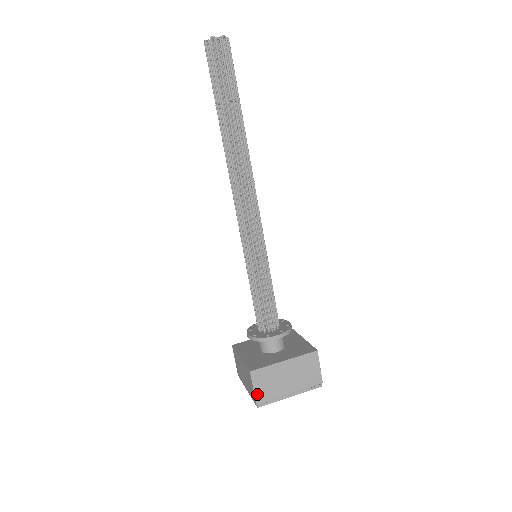
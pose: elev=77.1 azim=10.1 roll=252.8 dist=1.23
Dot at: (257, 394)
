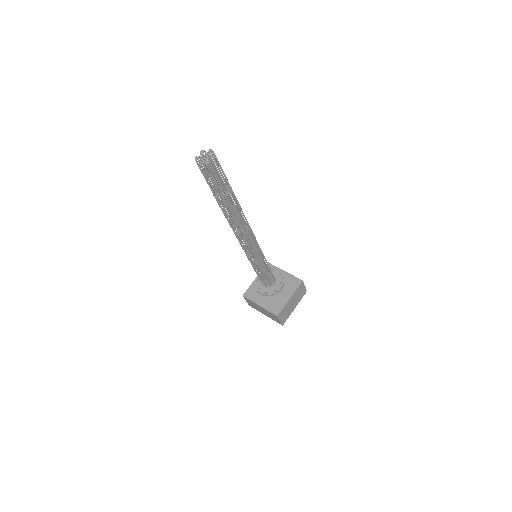
Dot at: (282, 321)
